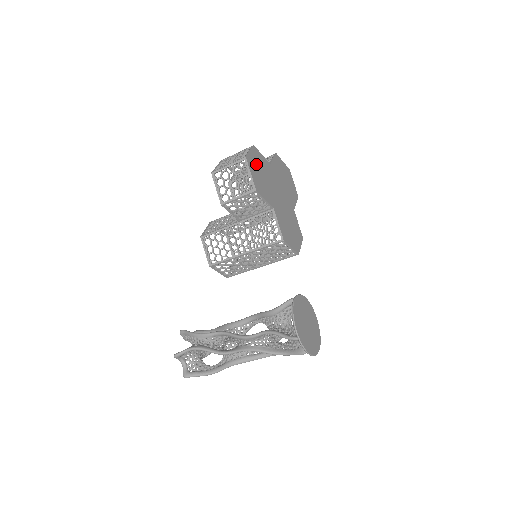
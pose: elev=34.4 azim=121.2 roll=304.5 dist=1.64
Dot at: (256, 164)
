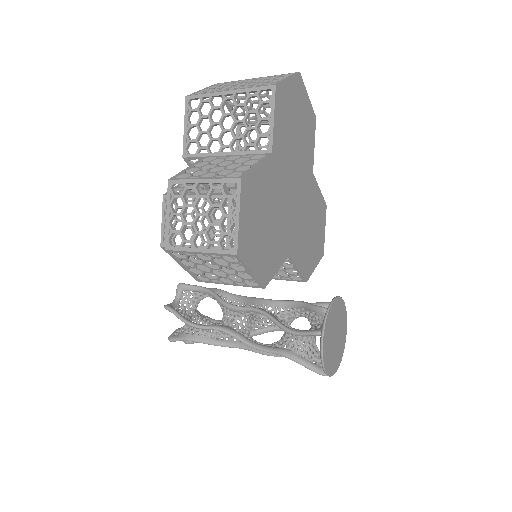
Dot at: (253, 223)
